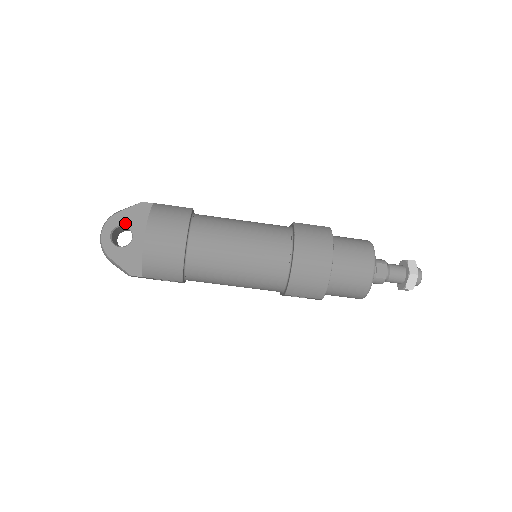
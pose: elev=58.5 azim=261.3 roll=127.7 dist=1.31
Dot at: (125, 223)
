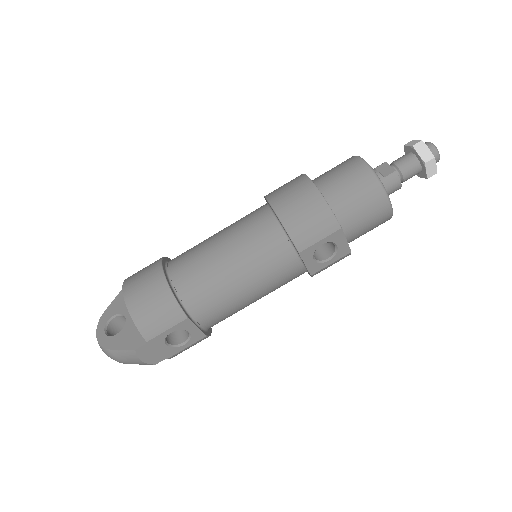
Dot at: (115, 313)
